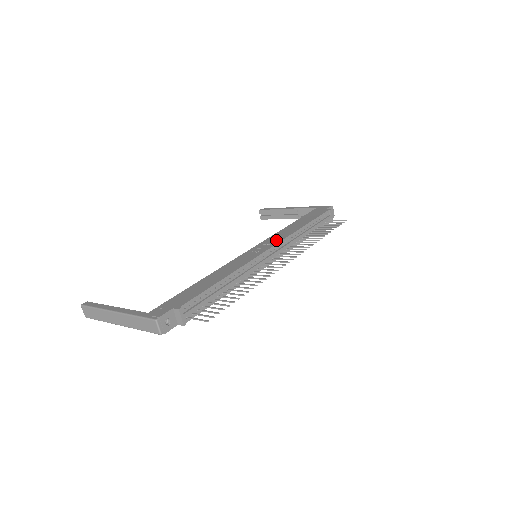
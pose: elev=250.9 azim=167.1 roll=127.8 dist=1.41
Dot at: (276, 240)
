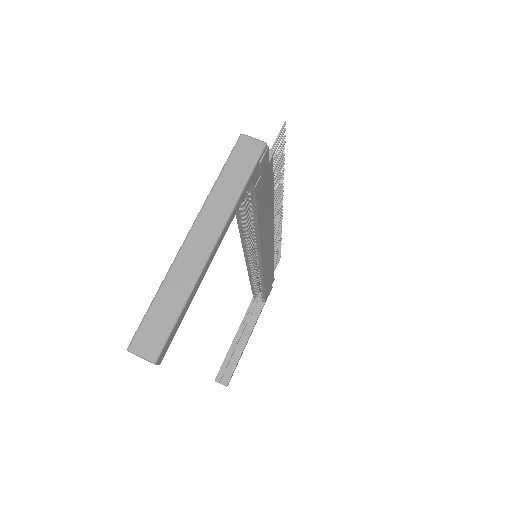
Dot at: occluded
